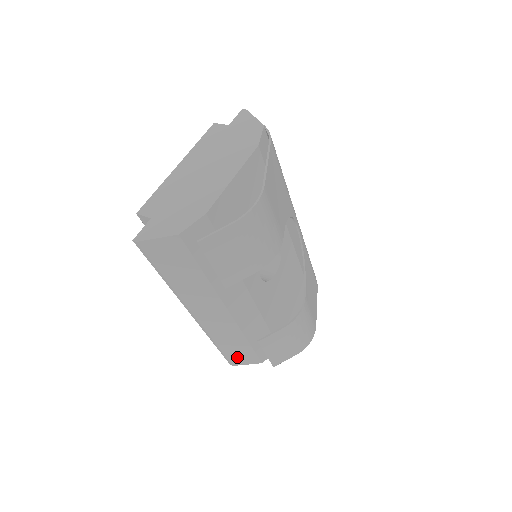
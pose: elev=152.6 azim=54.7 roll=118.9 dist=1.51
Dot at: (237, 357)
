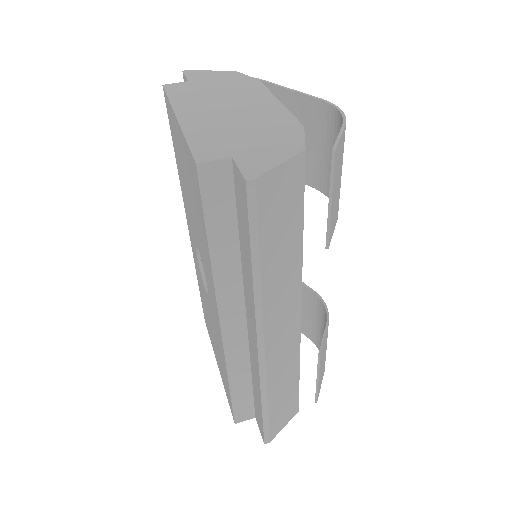
Dot at: (279, 417)
